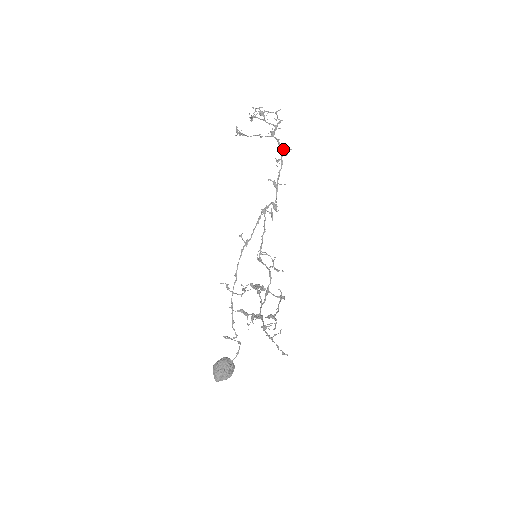
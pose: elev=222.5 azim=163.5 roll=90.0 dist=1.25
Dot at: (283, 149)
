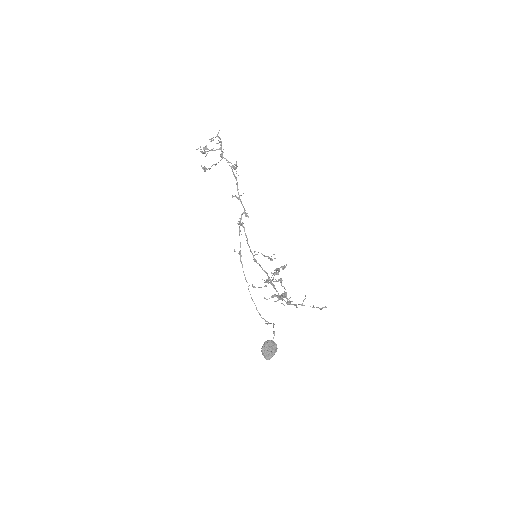
Dot at: occluded
